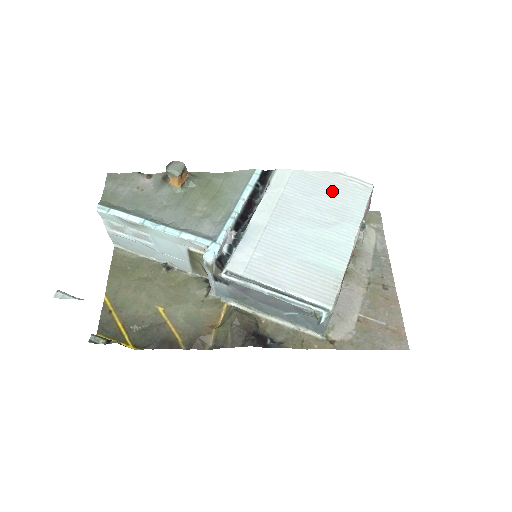
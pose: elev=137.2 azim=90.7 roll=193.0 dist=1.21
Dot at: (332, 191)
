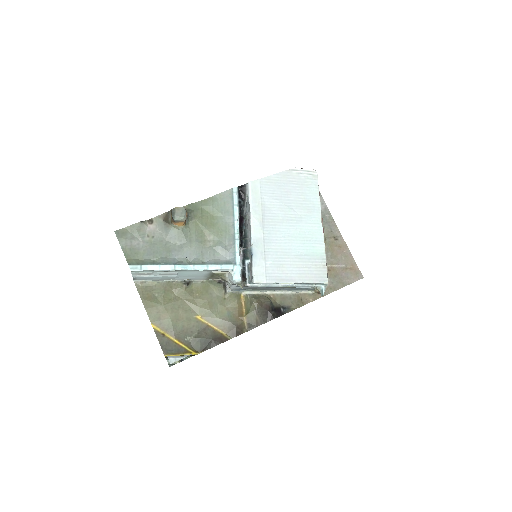
Dot at: (293, 188)
